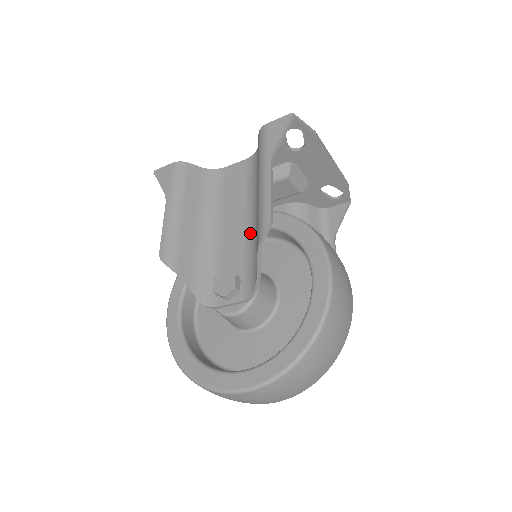
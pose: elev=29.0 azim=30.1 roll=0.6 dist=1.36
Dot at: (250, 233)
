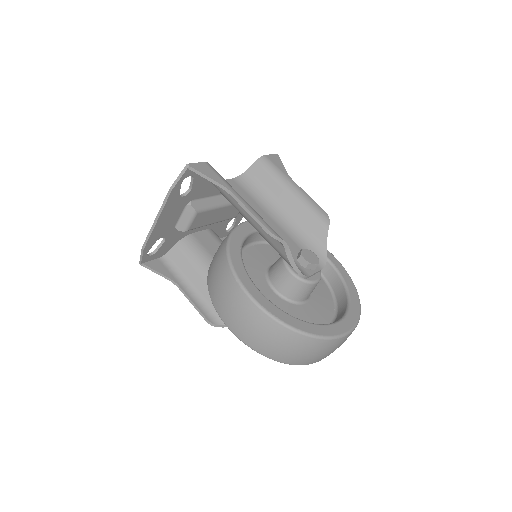
Dot at: (287, 228)
